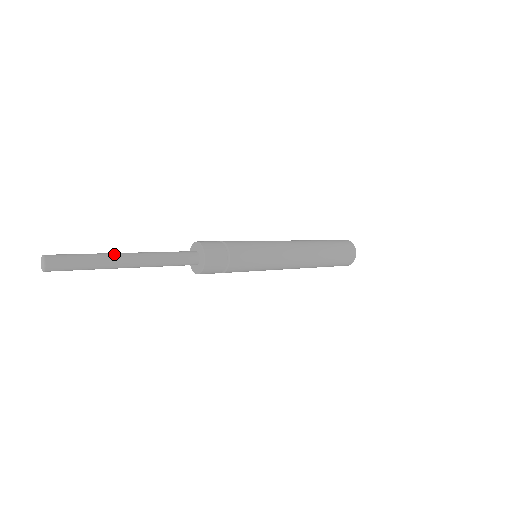
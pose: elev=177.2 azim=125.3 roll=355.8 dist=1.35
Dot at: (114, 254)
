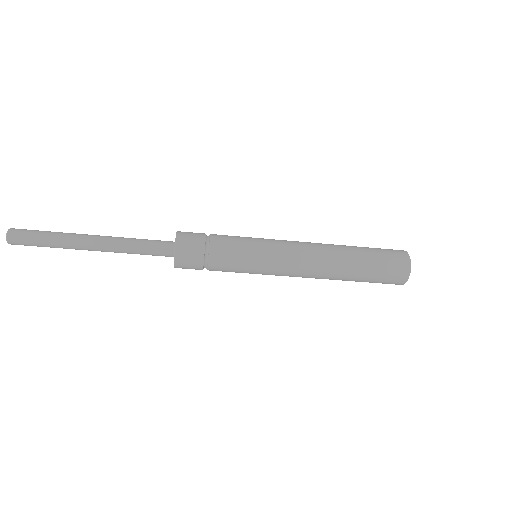
Dot at: (78, 235)
